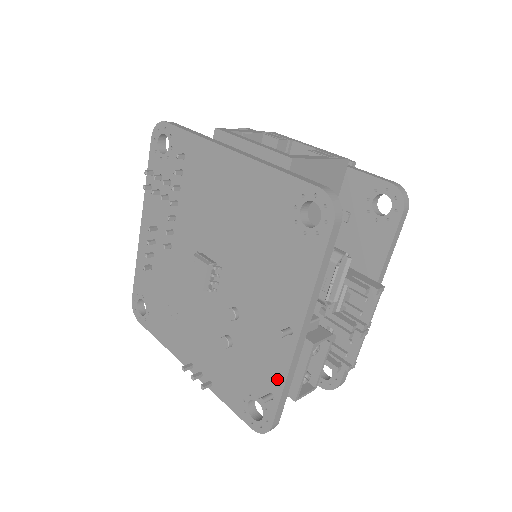
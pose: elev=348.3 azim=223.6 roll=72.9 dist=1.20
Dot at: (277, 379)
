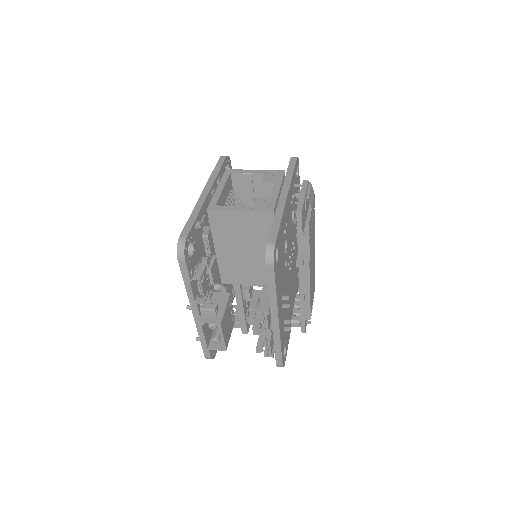
Dot at: occluded
